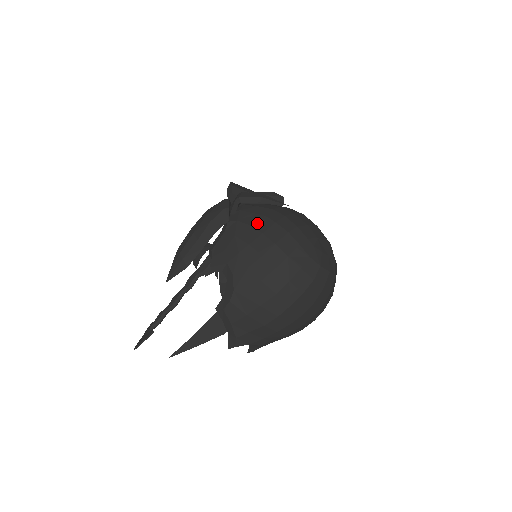
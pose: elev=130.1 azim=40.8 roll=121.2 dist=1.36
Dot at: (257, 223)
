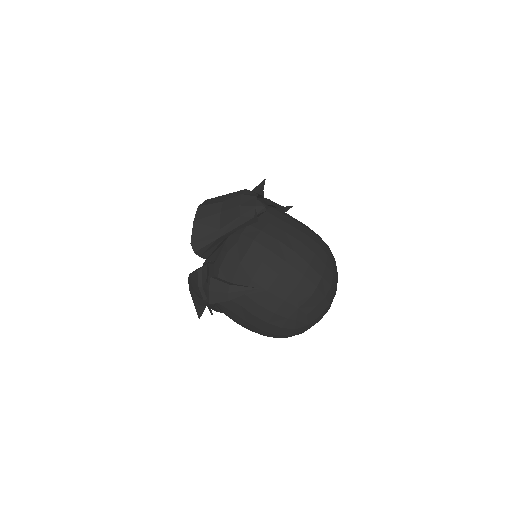
Dot at: (238, 312)
